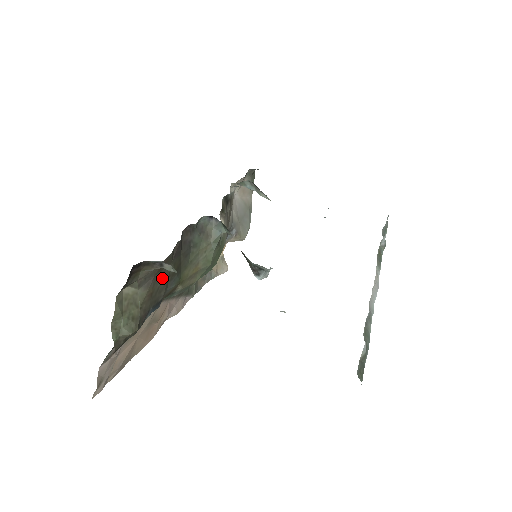
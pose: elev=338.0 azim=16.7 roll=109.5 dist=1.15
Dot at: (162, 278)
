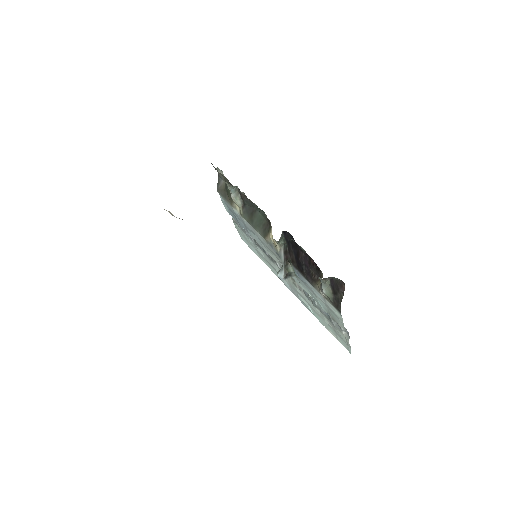
Dot at: occluded
